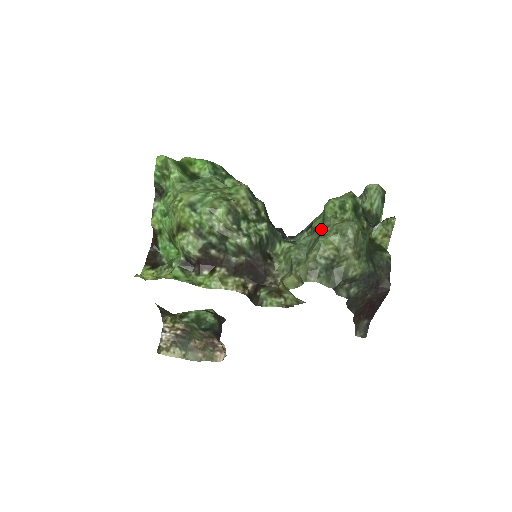
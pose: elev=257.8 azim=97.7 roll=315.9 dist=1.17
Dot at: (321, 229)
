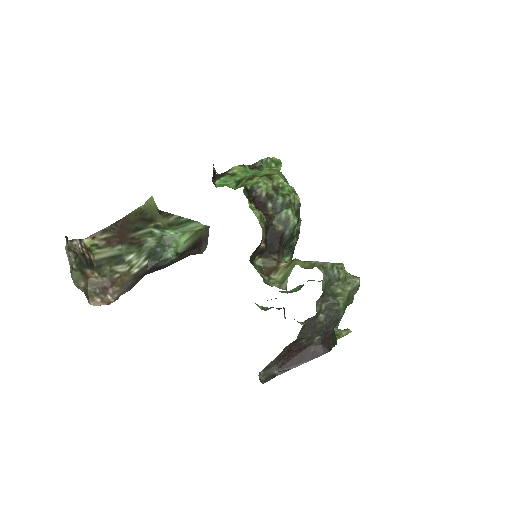
Dot at: occluded
